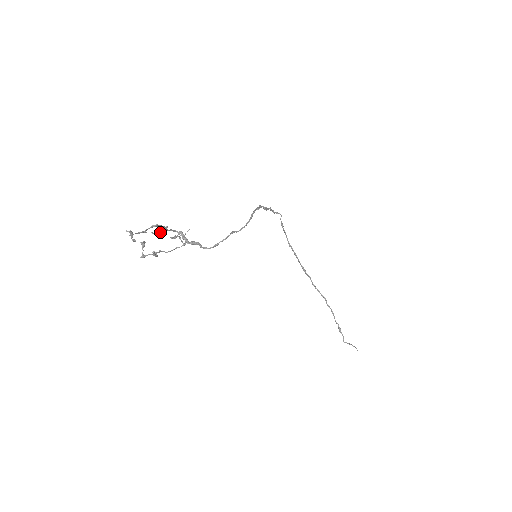
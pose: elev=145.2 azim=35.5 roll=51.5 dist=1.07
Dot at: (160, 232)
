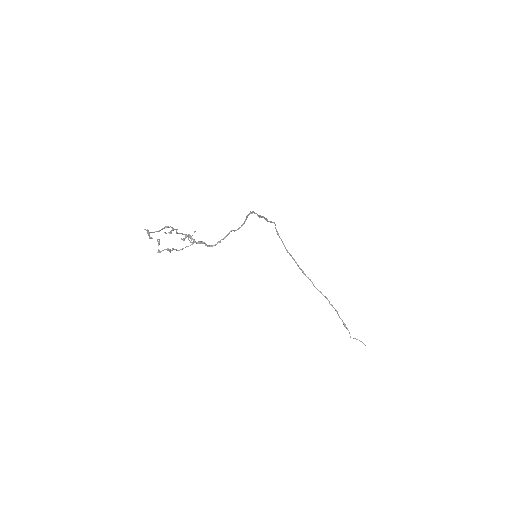
Dot at: (171, 232)
